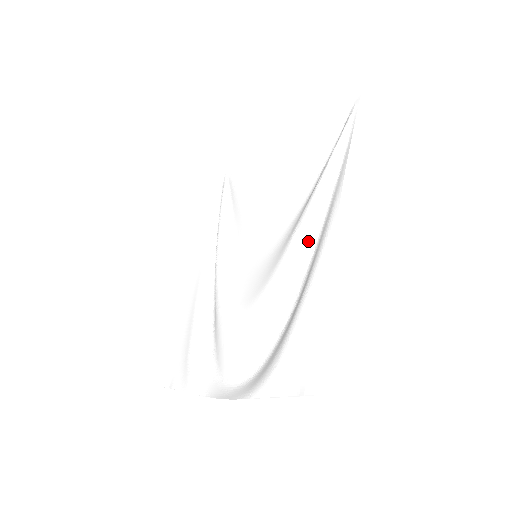
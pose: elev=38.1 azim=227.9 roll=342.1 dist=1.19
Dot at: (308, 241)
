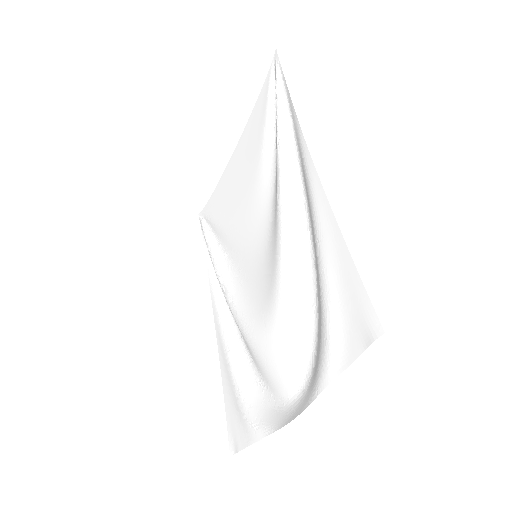
Dot at: (295, 199)
